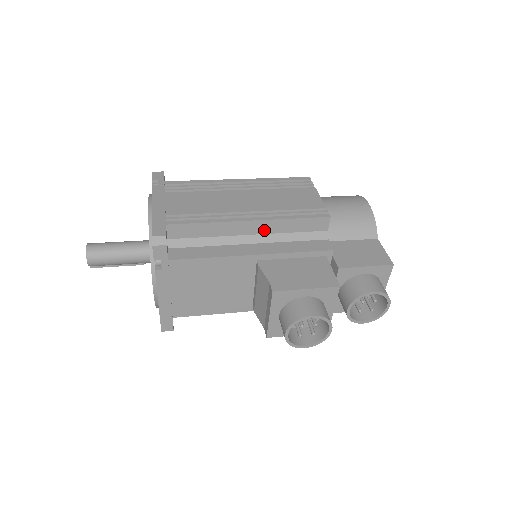
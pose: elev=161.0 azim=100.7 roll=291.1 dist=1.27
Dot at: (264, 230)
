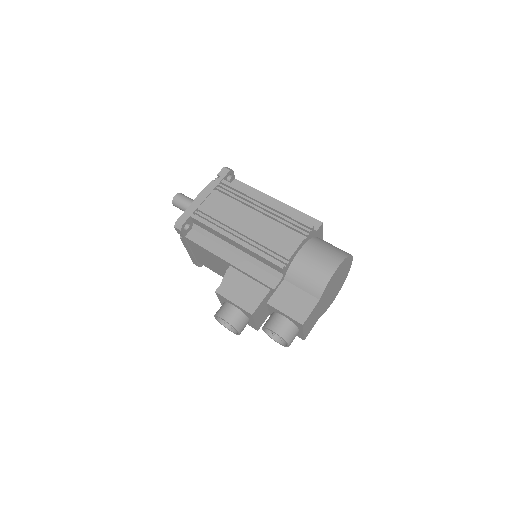
Dot at: (244, 250)
